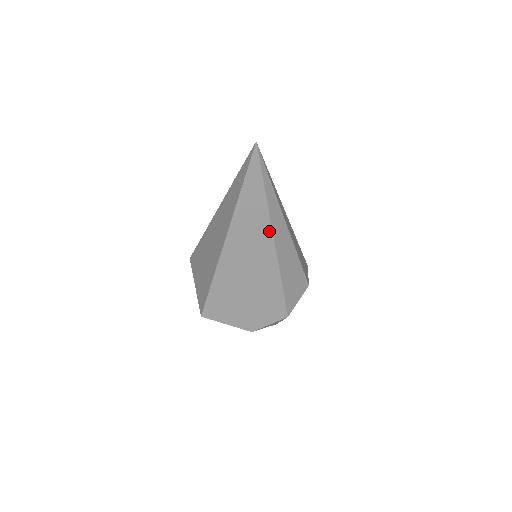
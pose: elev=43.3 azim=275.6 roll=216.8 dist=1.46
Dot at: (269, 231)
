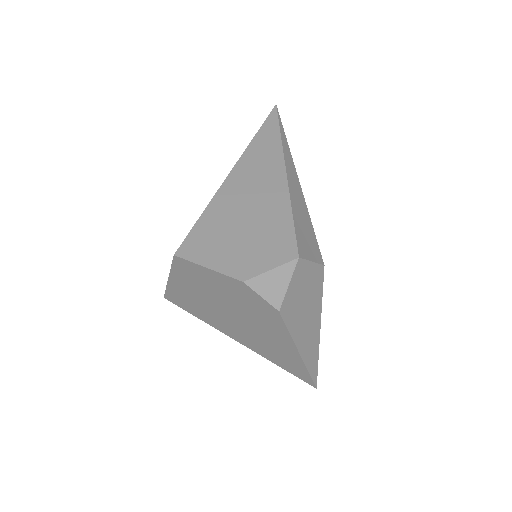
Dot at: (281, 161)
